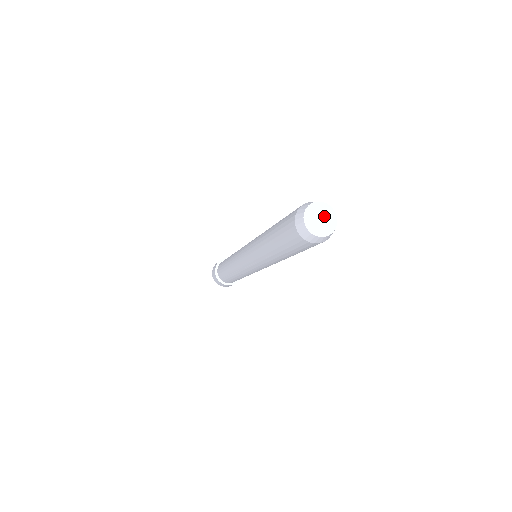
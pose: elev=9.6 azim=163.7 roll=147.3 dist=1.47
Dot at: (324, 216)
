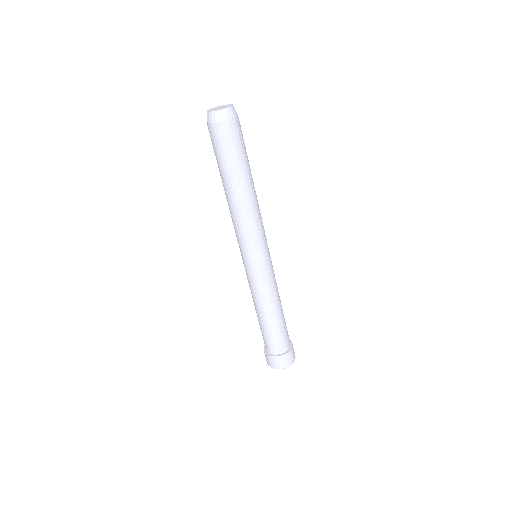
Dot at: (222, 107)
